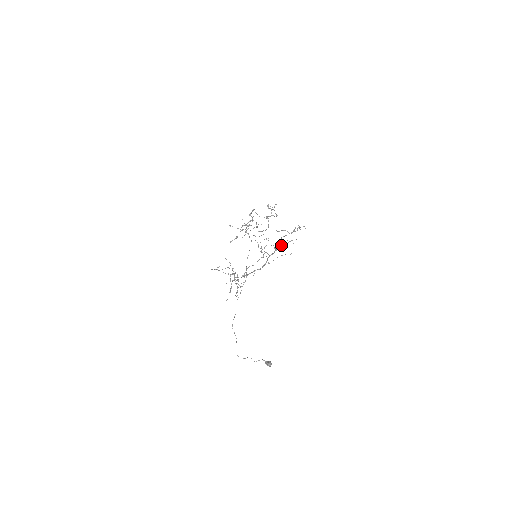
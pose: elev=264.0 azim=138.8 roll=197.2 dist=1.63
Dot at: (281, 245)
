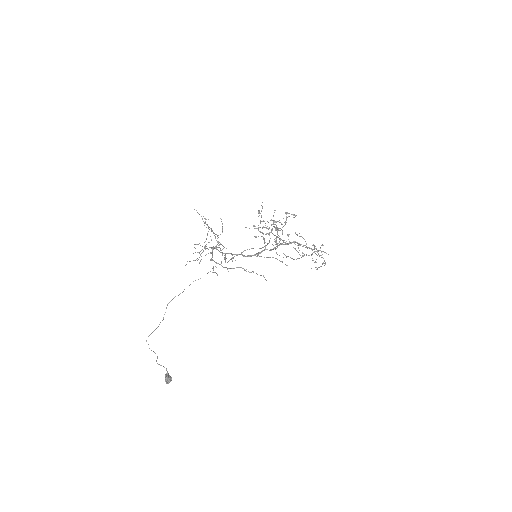
Dot at: occluded
